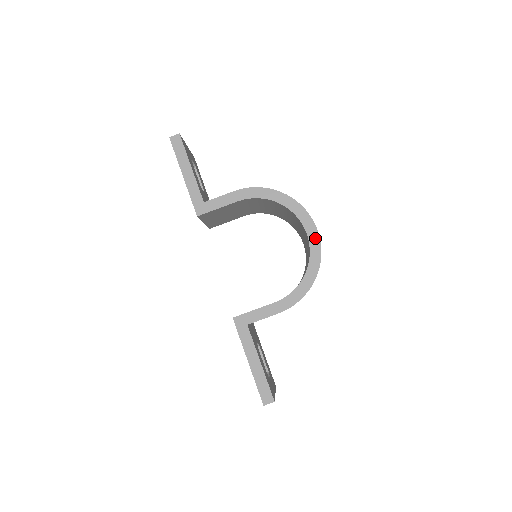
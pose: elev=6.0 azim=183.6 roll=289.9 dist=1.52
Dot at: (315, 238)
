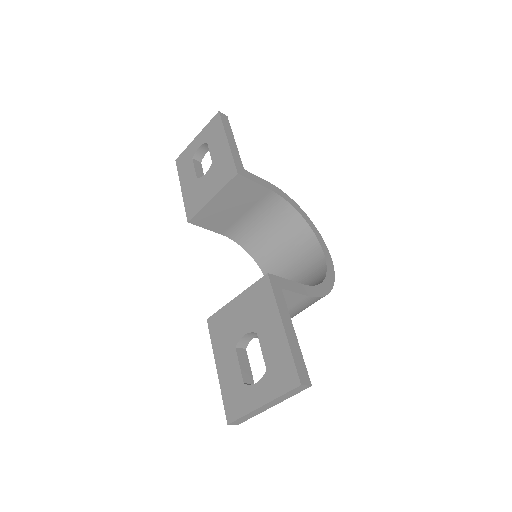
Dot at: (329, 257)
